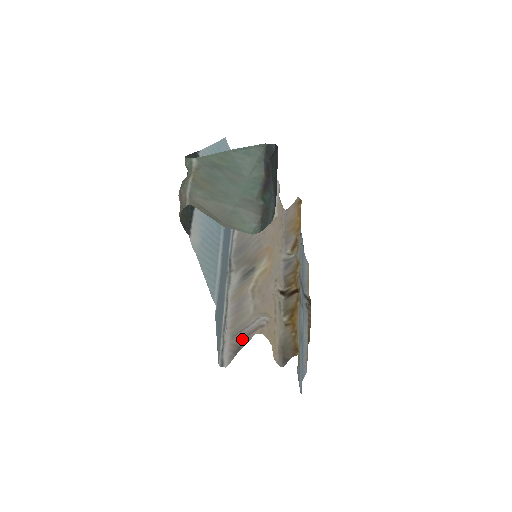
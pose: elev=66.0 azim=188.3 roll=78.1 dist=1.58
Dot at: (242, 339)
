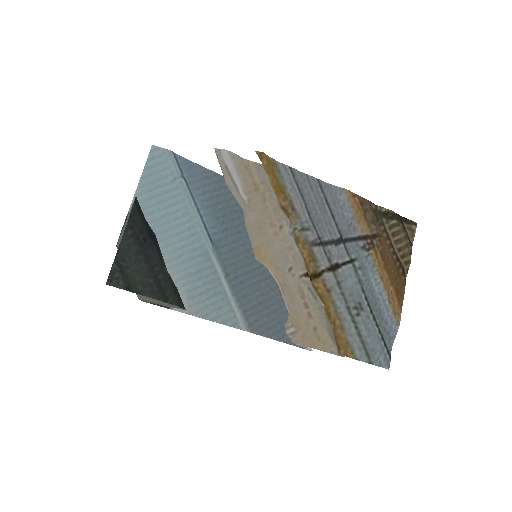
Dot at: occluded
